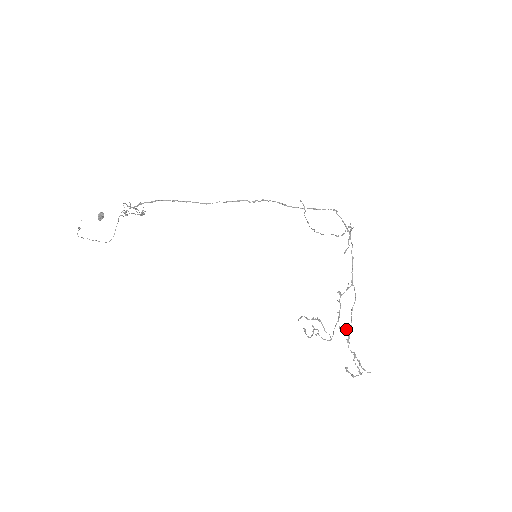
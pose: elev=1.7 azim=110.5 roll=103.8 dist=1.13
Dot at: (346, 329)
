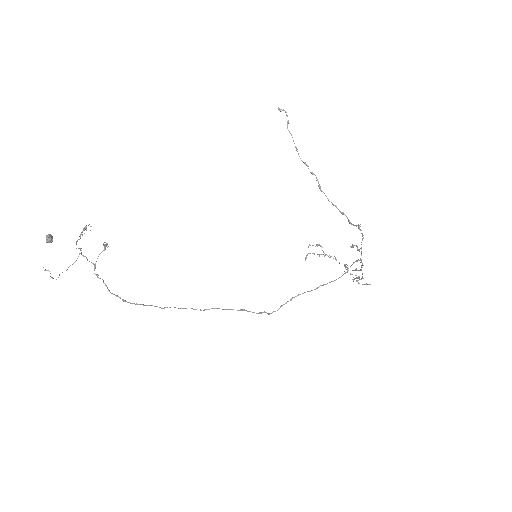
Dot at: occluded
